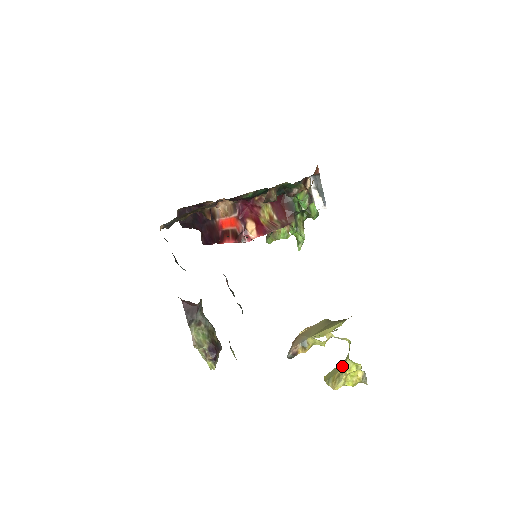
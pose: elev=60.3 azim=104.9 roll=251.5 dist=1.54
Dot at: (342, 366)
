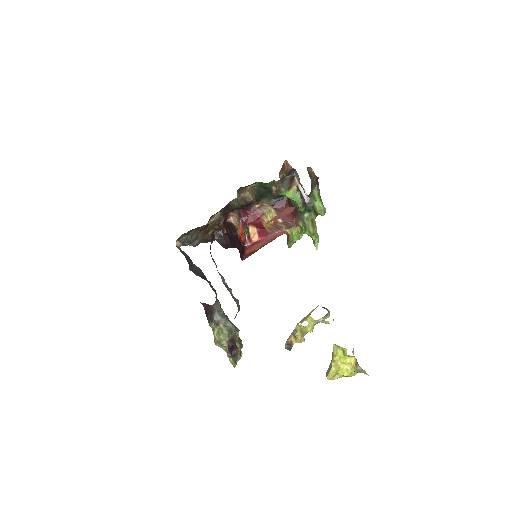
Dot at: (332, 353)
